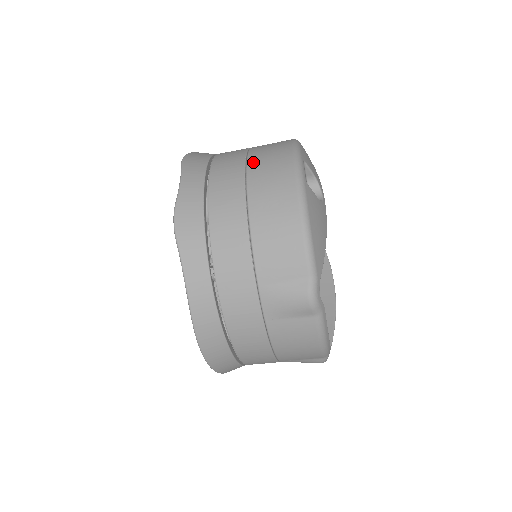
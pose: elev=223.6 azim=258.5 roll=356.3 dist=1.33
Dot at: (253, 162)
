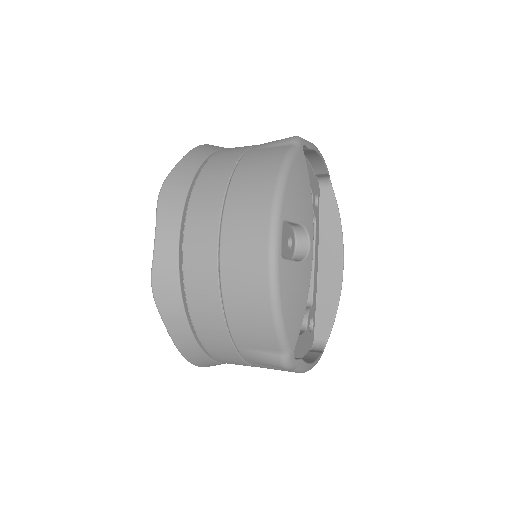
Dot at: (228, 219)
